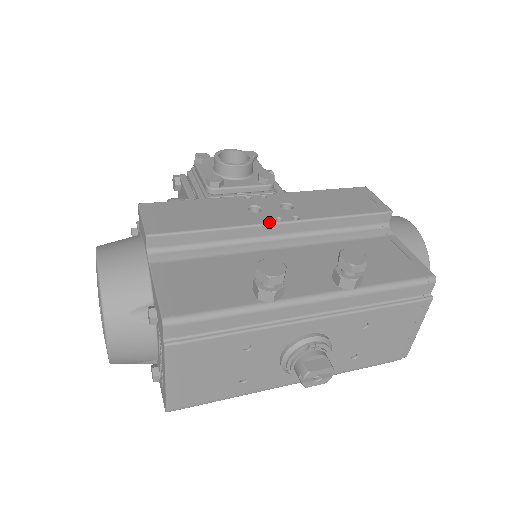
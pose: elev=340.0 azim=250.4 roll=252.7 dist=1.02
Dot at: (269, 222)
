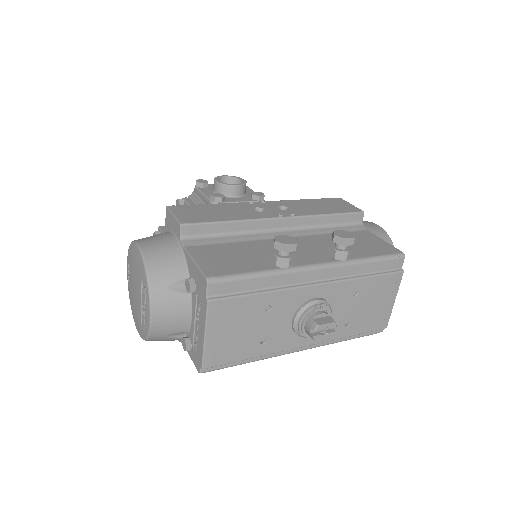
Dot at: (273, 217)
